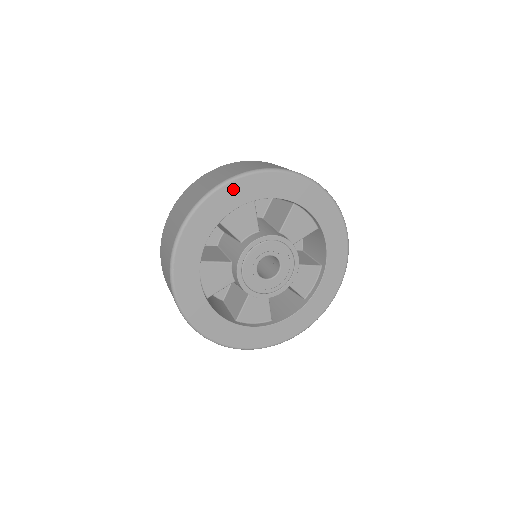
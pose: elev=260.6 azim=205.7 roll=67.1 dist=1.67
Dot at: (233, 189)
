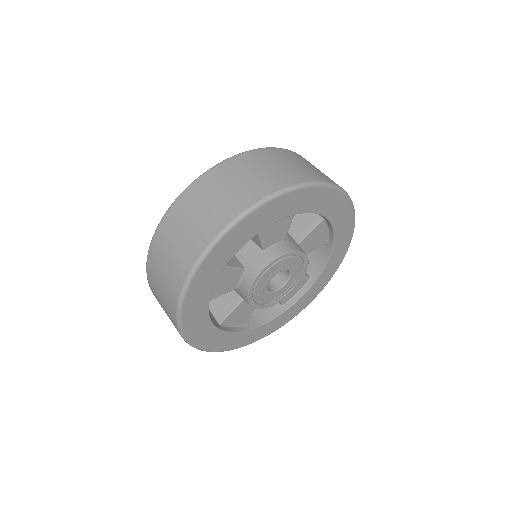
Dot at: (194, 291)
